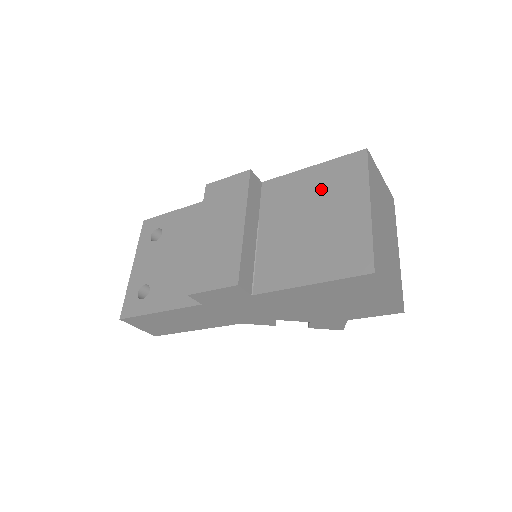
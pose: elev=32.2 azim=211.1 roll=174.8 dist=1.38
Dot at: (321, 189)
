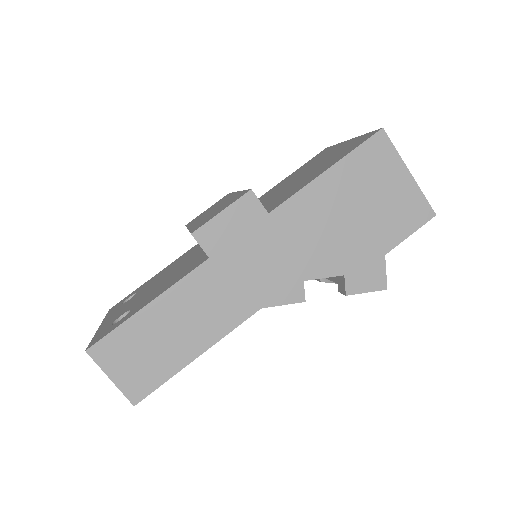
Dot at: (301, 170)
